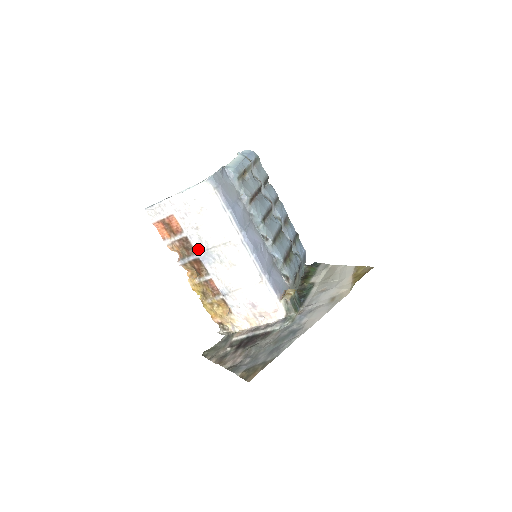
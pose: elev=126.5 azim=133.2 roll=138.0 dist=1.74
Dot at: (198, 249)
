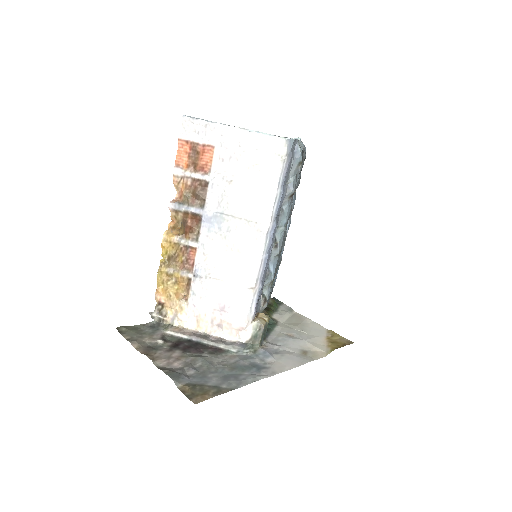
Dot at: (210, 205)
